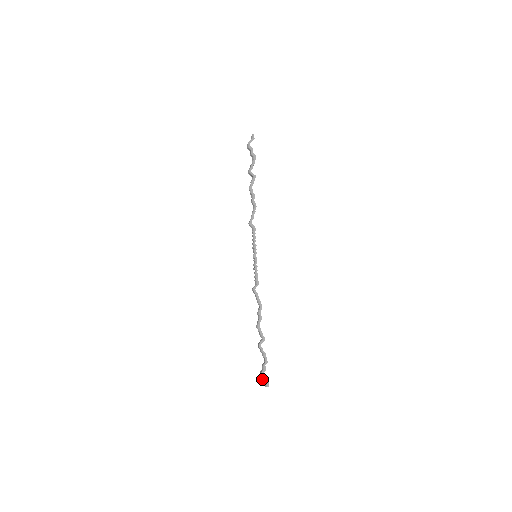
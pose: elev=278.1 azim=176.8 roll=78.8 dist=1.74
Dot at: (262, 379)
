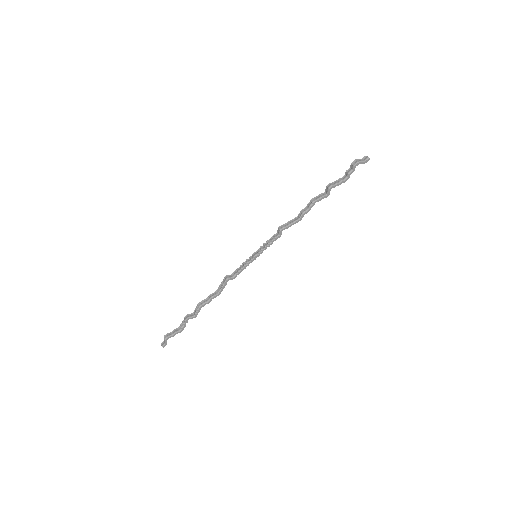
Dot at: (164, 340)
